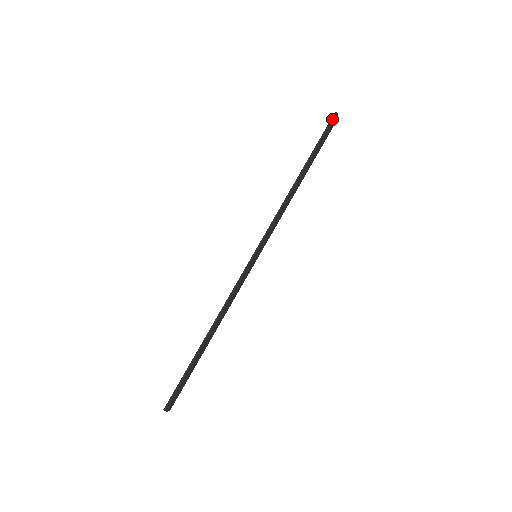
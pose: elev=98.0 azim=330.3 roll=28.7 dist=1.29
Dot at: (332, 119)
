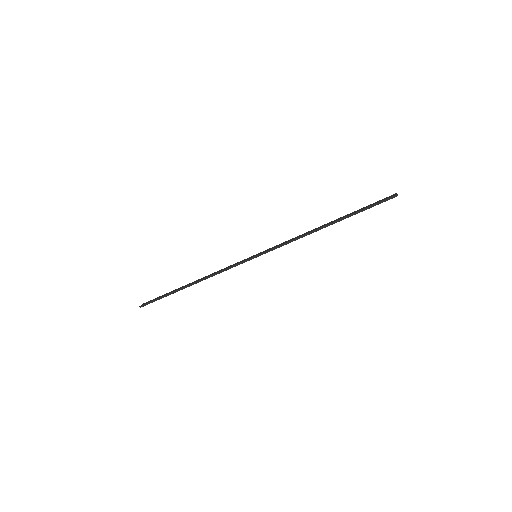
Dot at: occluded
